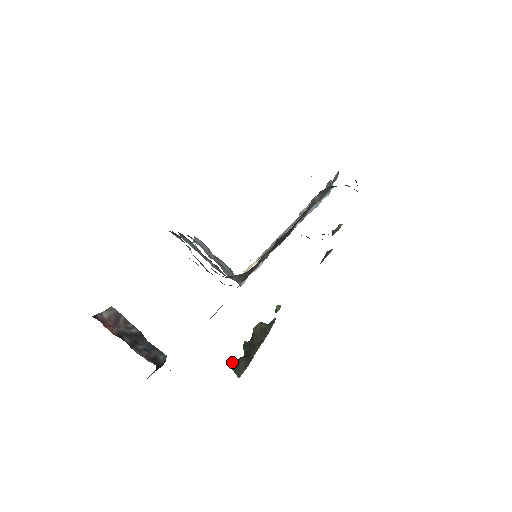
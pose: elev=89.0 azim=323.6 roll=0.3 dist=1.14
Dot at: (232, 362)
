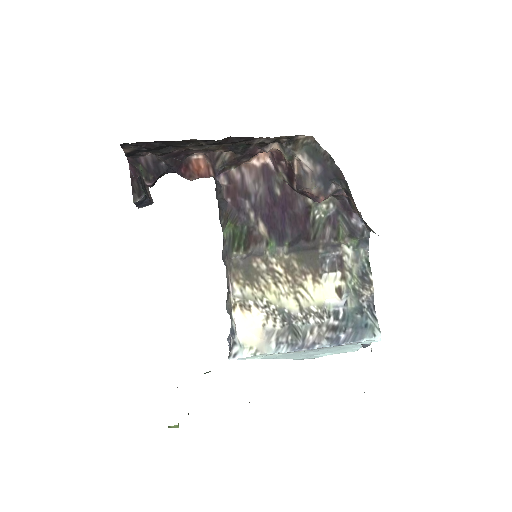
Dot at: occluded
